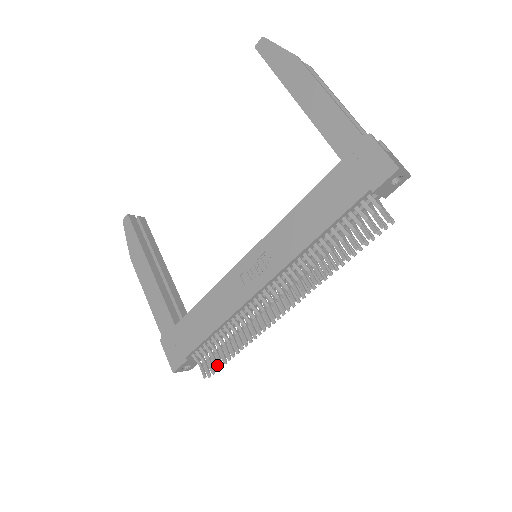
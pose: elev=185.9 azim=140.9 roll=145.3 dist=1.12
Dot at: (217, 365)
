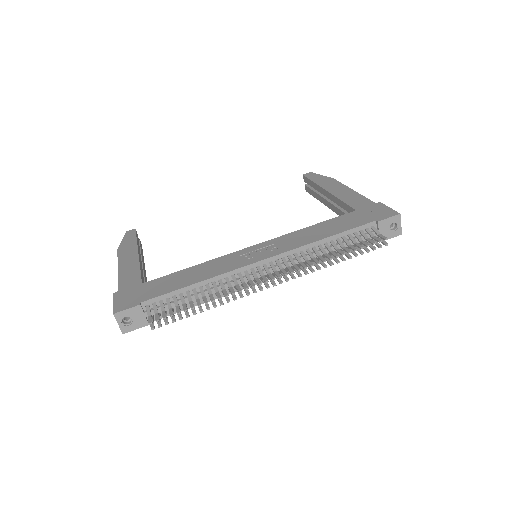
Dot at: (173, 314)
